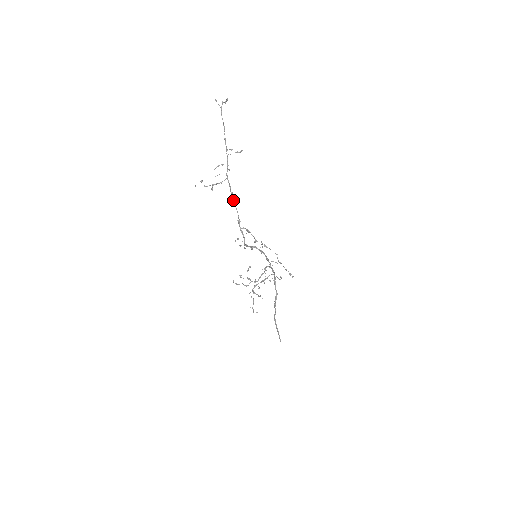
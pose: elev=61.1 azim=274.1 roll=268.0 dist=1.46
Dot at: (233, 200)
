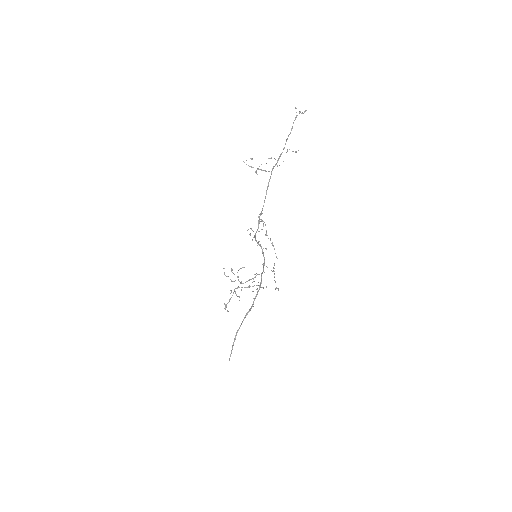
Dot at: (266, 192)
